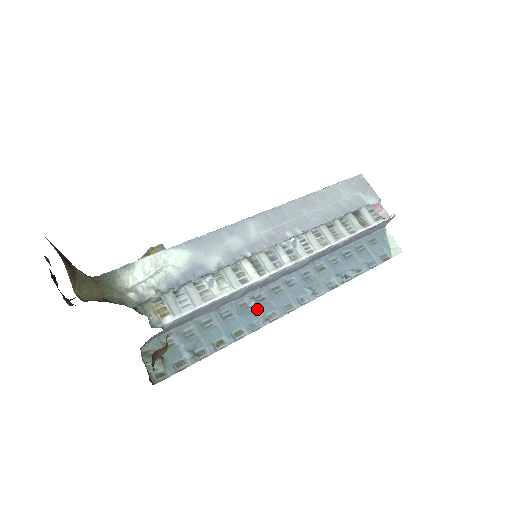
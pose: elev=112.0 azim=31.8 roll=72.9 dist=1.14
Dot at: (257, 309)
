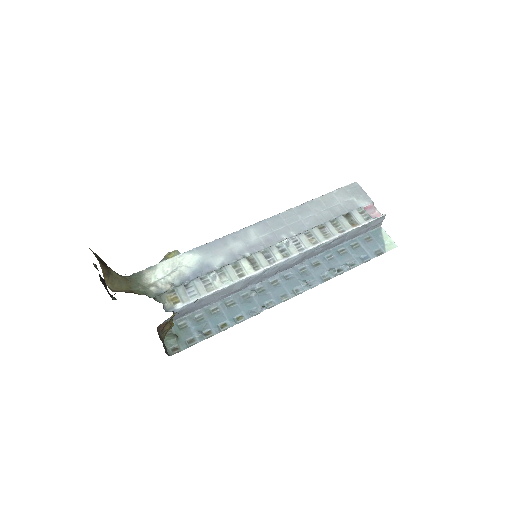
Dot at: (257, 299)
